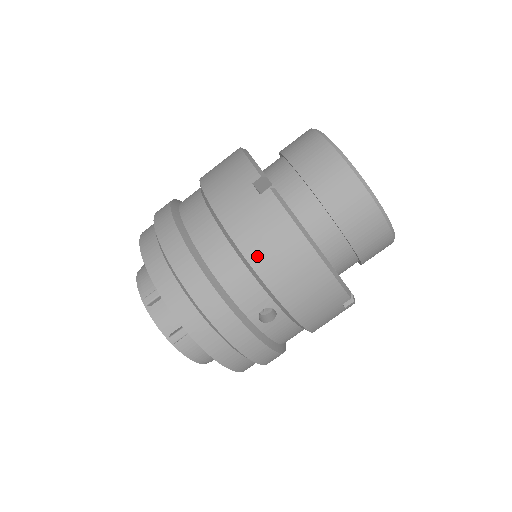
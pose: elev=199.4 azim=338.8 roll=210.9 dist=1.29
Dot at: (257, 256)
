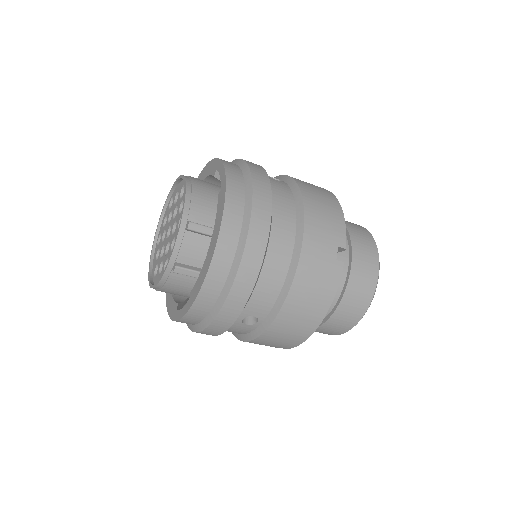
Dot at: (298, 292)
